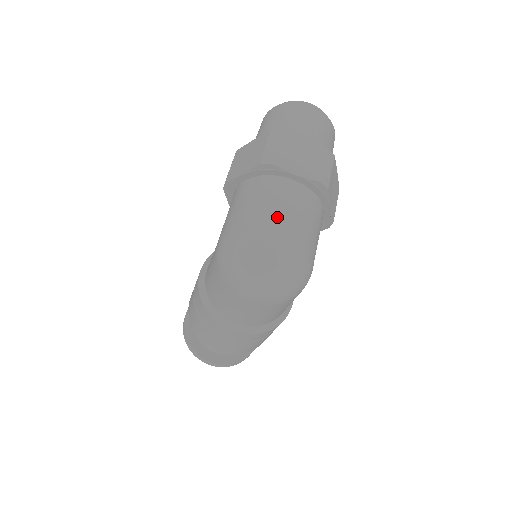
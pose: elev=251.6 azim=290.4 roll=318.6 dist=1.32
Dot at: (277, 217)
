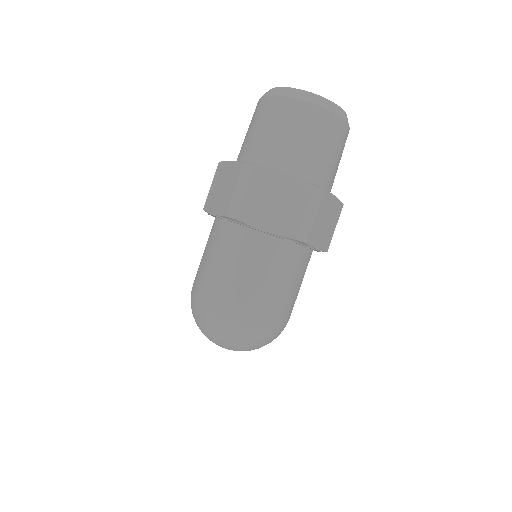
Dot at: (240, 285)
